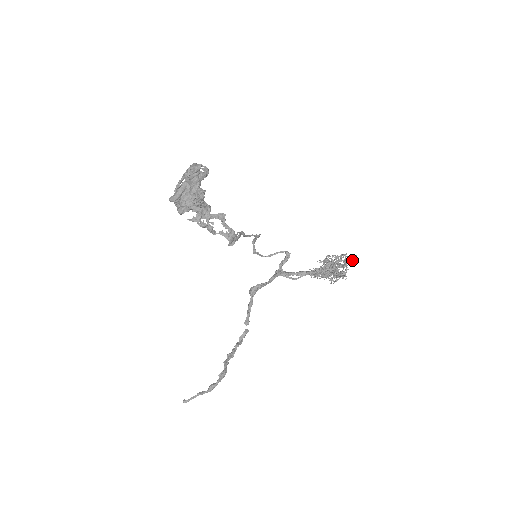
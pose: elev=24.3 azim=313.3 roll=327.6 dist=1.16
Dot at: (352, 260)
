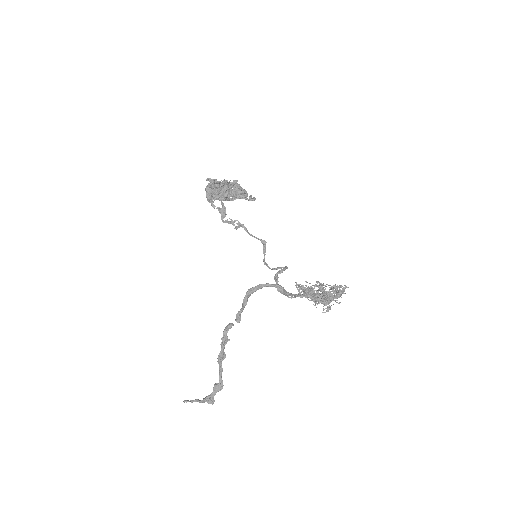
Dot at: (343, 291)
